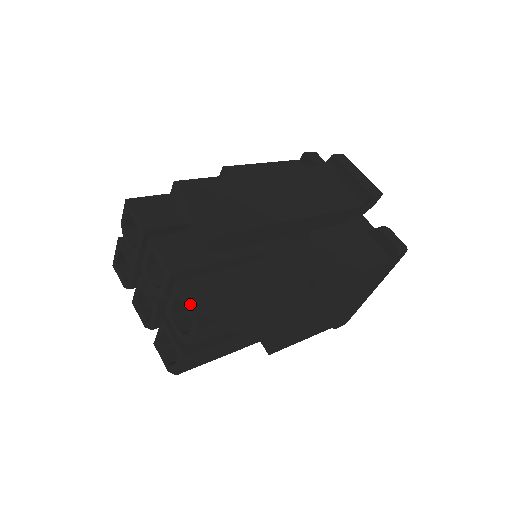
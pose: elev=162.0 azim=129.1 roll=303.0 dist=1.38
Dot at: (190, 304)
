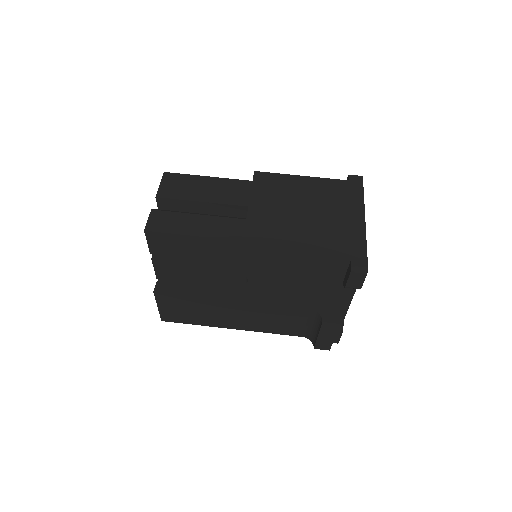
Dot at: occluded
